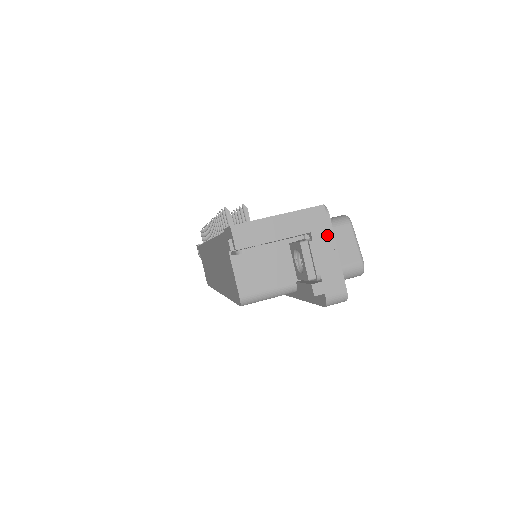
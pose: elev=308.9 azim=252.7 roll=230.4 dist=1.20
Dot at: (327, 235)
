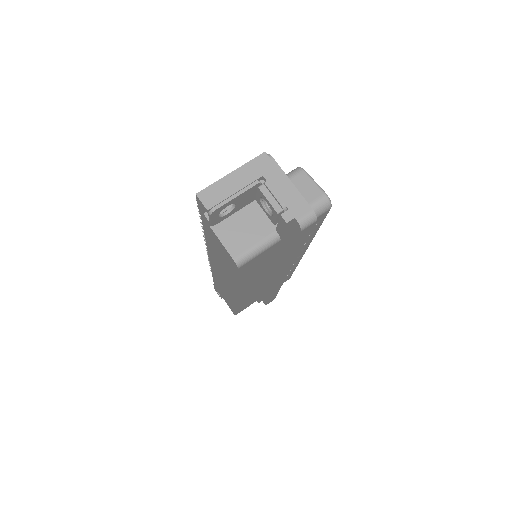
Dot at: (277, 173)
